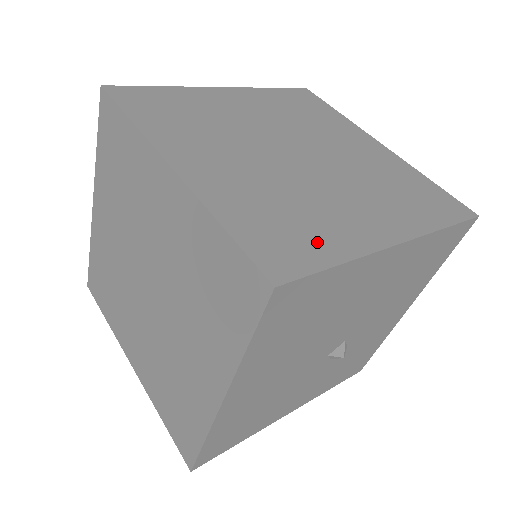
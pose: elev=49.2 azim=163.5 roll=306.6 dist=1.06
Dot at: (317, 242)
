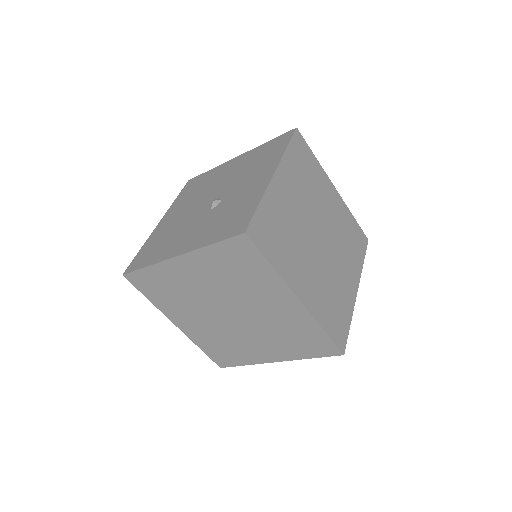
Dot at: (344, 315)
